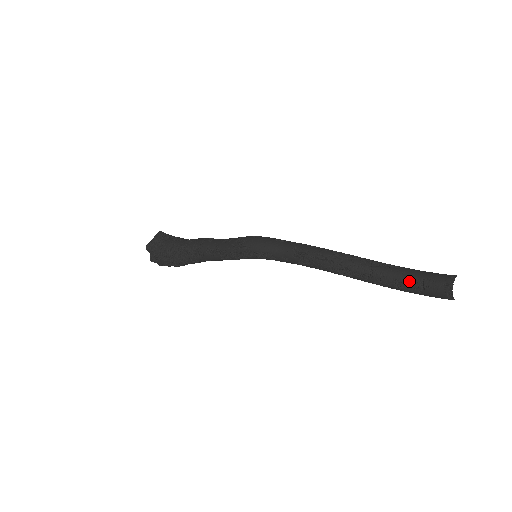
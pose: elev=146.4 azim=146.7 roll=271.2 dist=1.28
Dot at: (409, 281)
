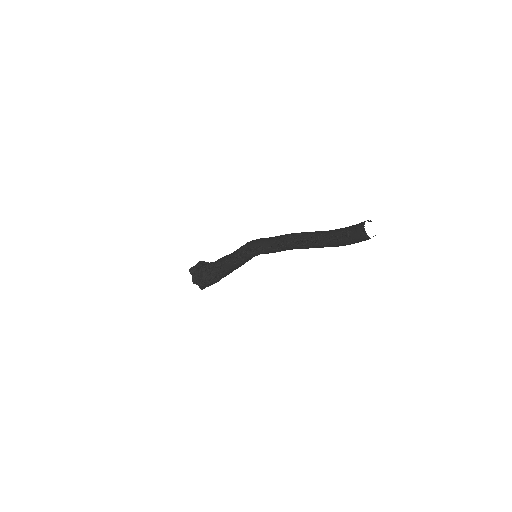
Dot at: (341, 233)
